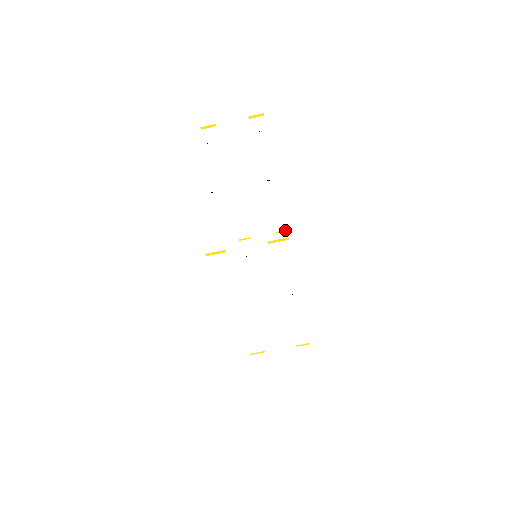
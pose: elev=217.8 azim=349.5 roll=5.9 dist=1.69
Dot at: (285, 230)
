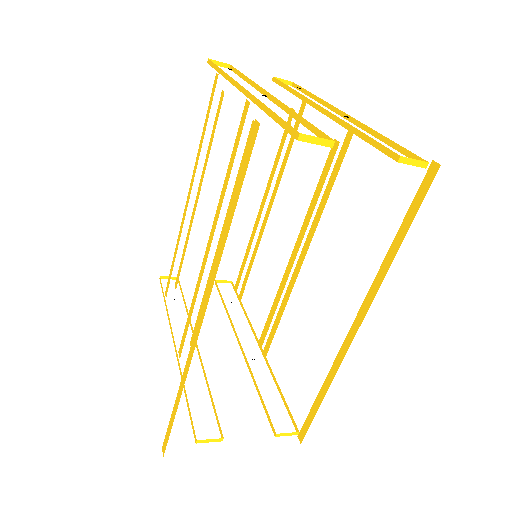
Dot at: occluded
